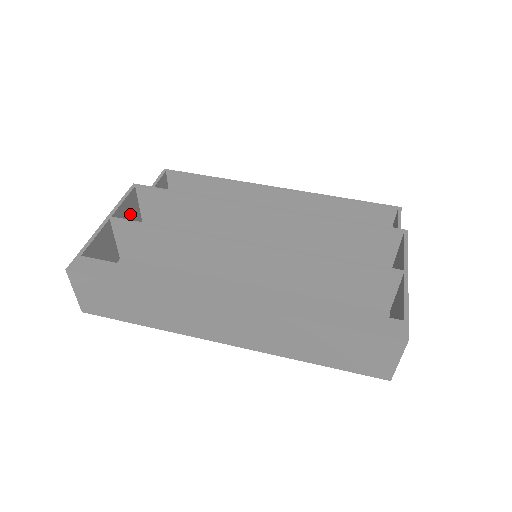
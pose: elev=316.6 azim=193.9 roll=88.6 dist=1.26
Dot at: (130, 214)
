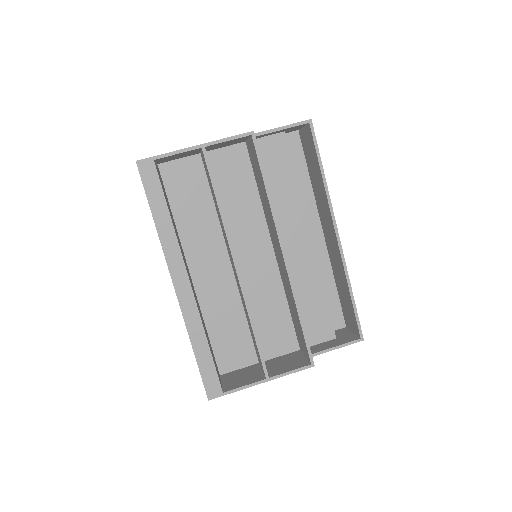
Dot at: (232, 142)
